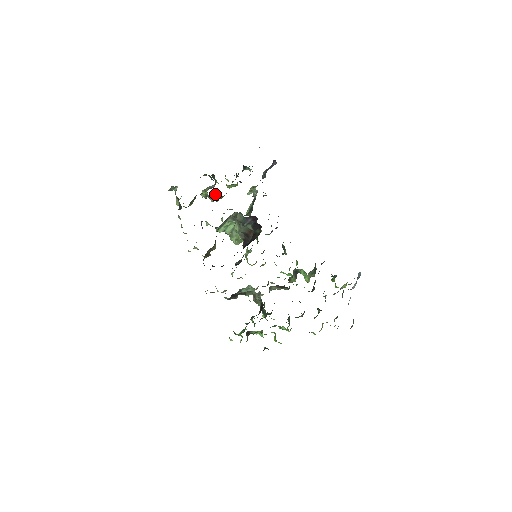
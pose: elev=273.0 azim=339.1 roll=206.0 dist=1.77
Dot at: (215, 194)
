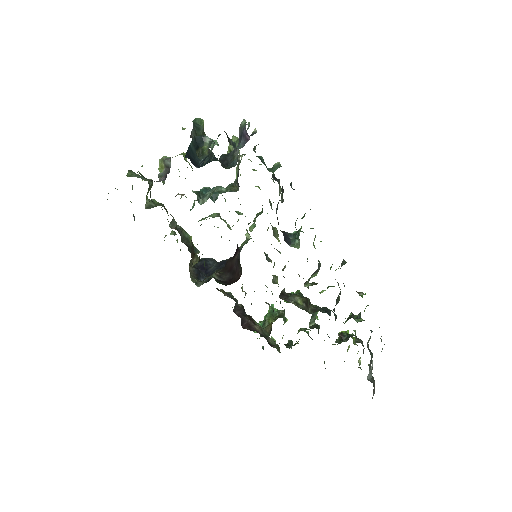
Dot at: occluded
